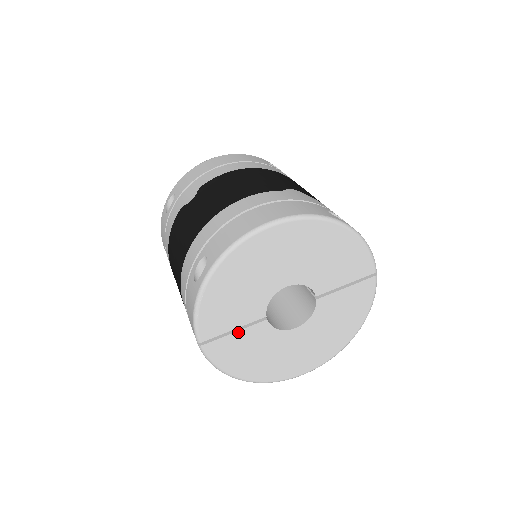
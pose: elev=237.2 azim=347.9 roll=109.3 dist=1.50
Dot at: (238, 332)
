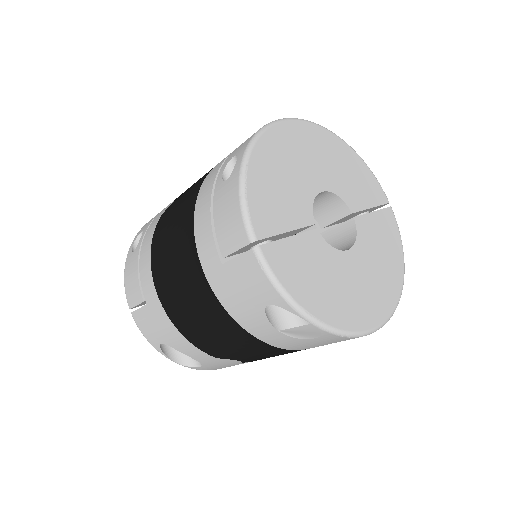
Dot at: (293, 238)
